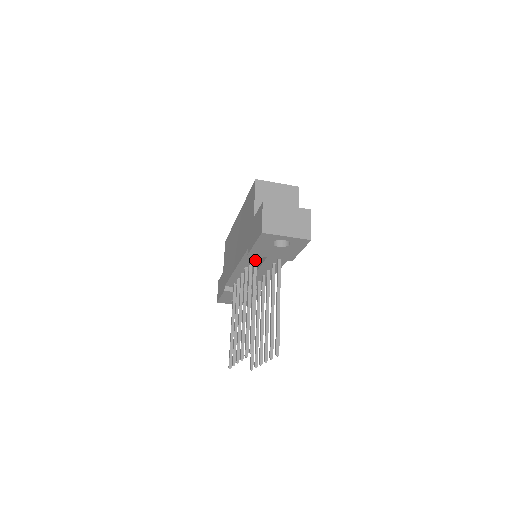
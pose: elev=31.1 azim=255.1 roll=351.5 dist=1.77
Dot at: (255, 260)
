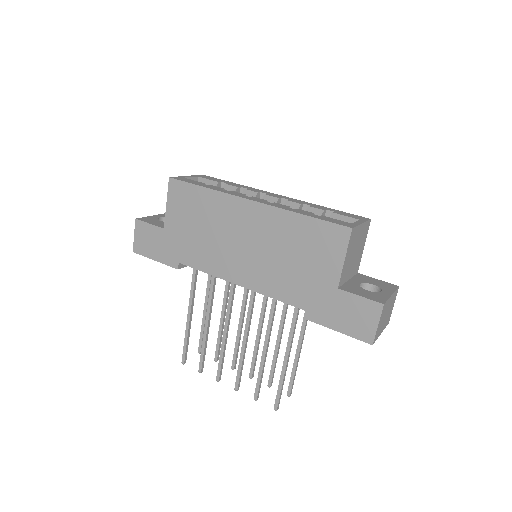
Dot at: (298, 311)
